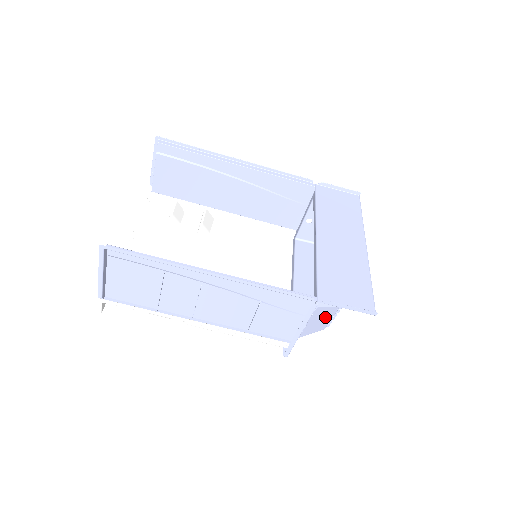
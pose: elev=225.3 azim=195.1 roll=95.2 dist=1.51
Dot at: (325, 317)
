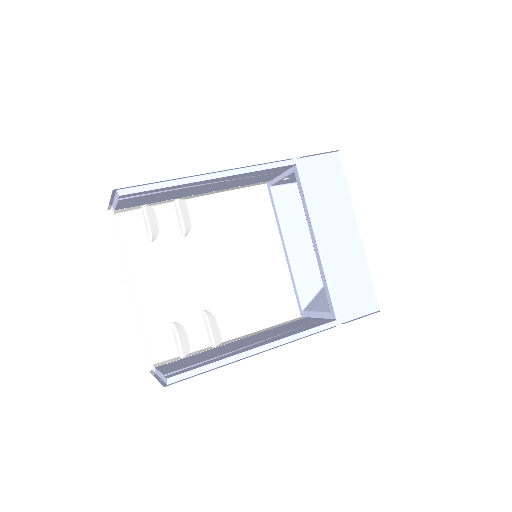
Dot at: occluded
